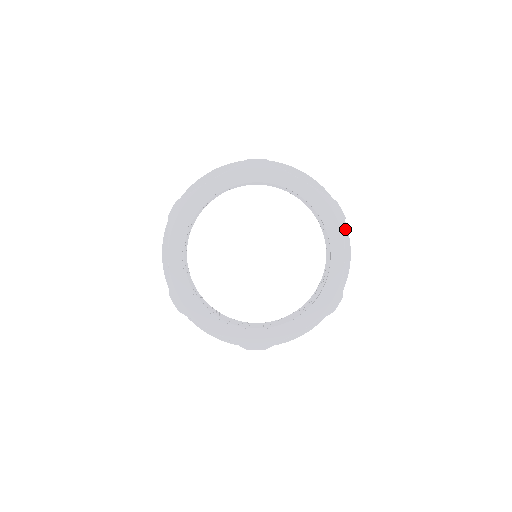
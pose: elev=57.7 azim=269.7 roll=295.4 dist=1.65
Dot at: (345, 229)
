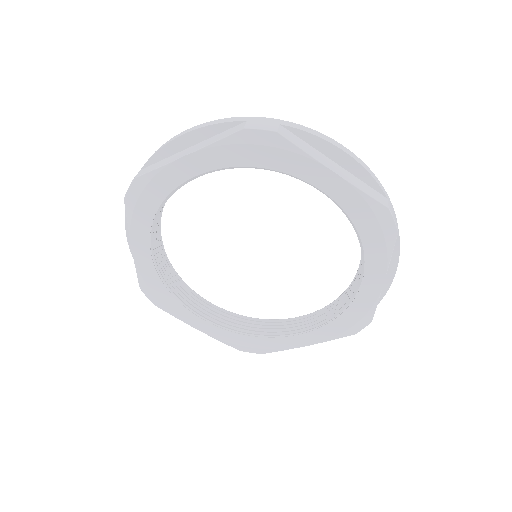
Dot at: (299, 133)
